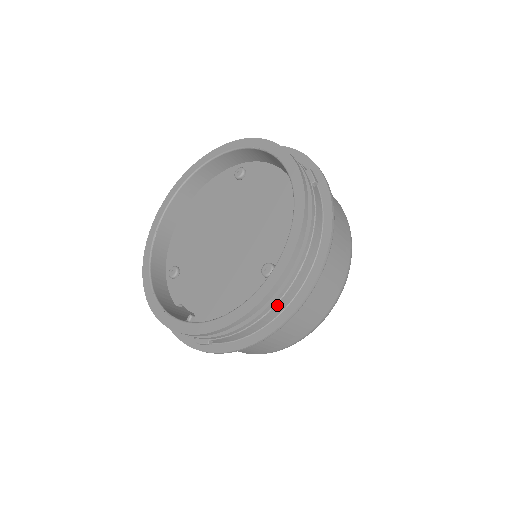
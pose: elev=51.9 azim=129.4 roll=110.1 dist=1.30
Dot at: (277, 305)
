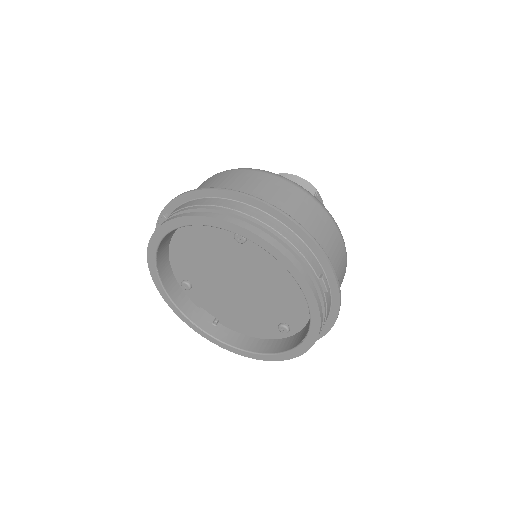
Dot at: occluded
